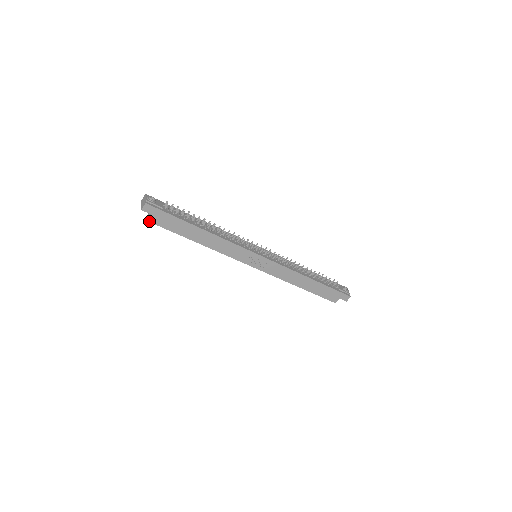
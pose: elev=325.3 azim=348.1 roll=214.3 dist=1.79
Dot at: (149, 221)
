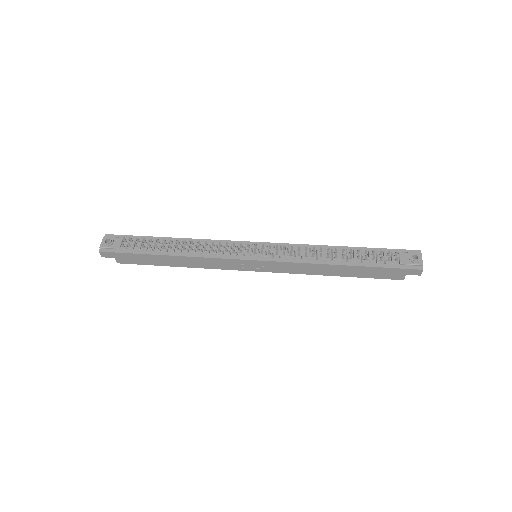
Dot at: occluded
